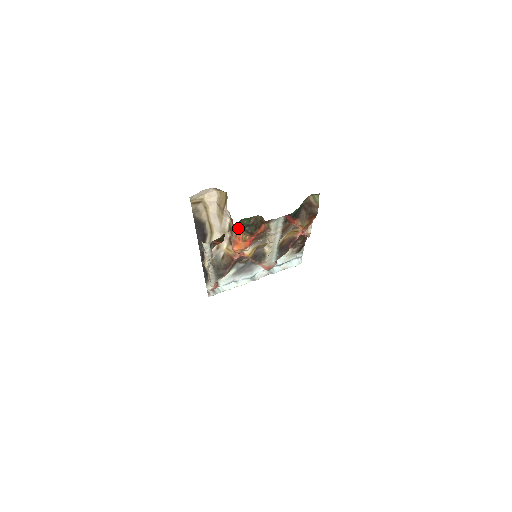
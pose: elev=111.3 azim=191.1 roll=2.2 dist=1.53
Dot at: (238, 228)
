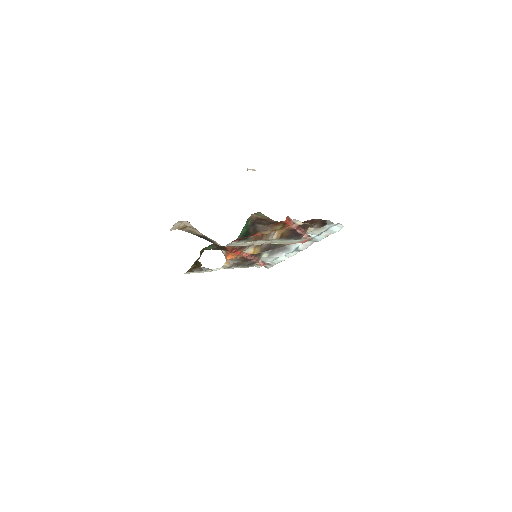
Dot at: (213, 249)
